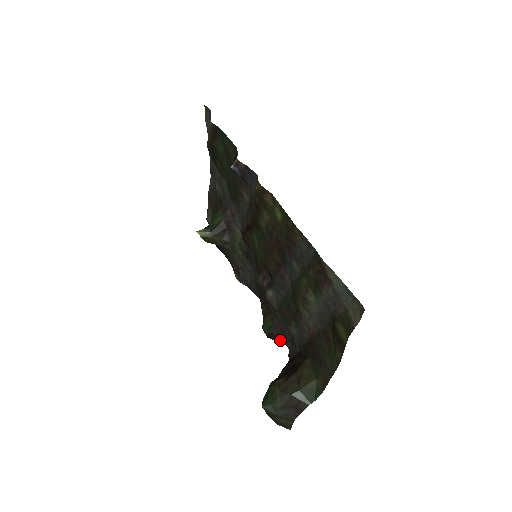
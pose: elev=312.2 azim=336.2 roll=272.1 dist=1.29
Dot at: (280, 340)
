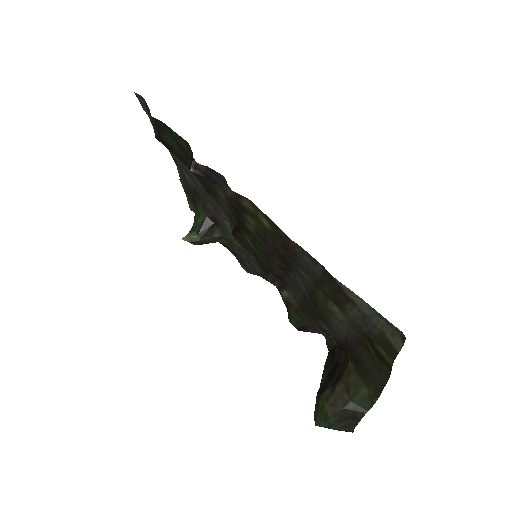
Dot at: (312, 331)
